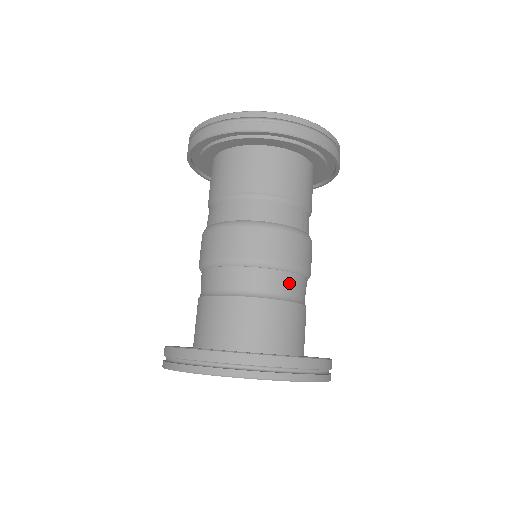
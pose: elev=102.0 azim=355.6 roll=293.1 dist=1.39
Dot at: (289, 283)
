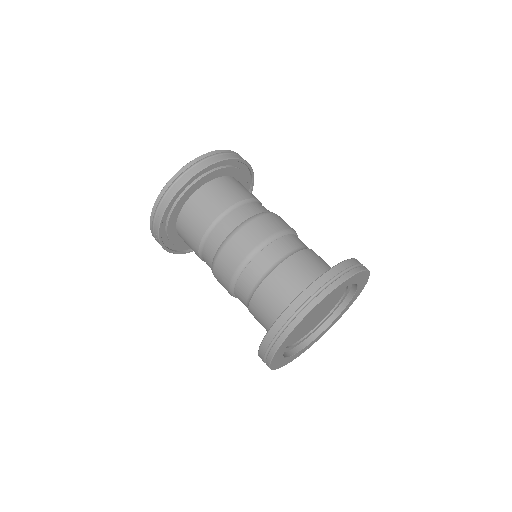
Dot at: occluded
